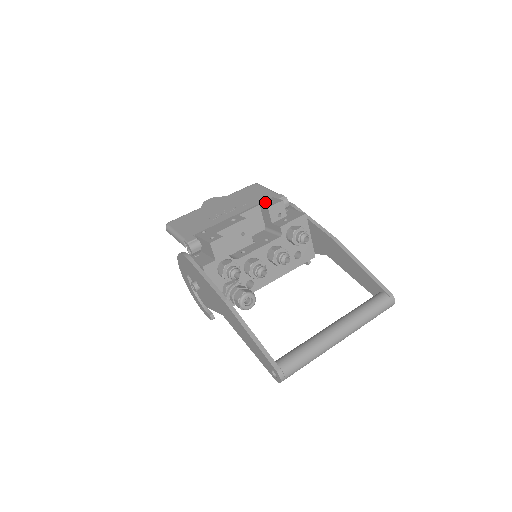
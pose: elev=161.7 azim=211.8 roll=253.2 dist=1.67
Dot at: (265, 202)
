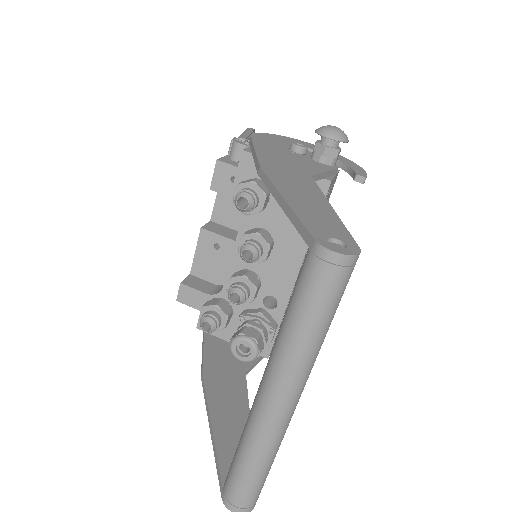
Dot at: occluded
